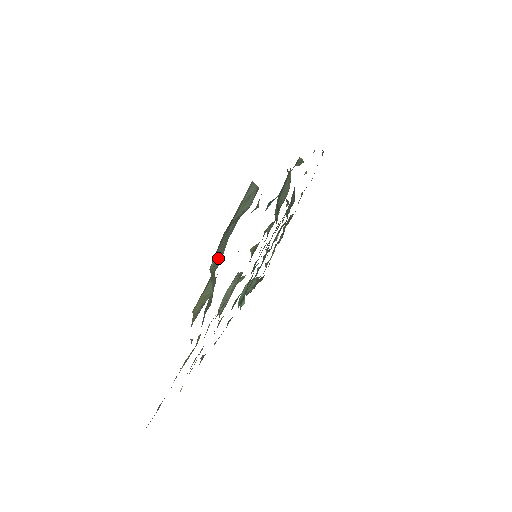
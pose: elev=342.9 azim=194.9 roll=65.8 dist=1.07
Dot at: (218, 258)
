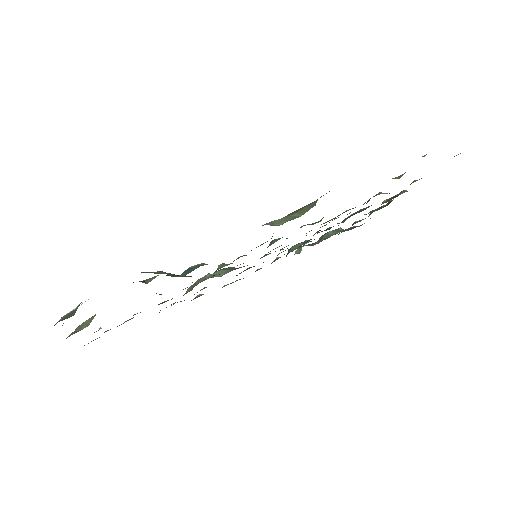
Dot at: occluded
